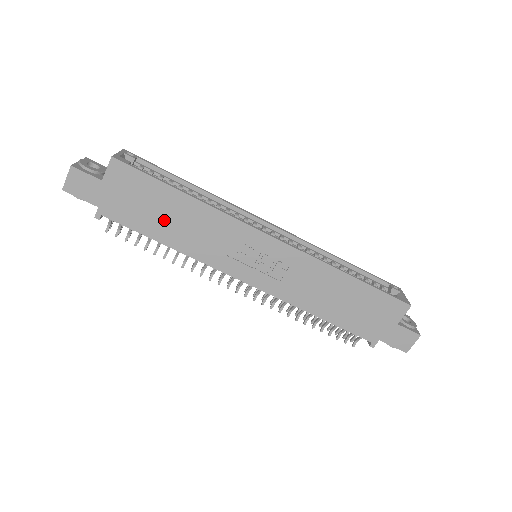
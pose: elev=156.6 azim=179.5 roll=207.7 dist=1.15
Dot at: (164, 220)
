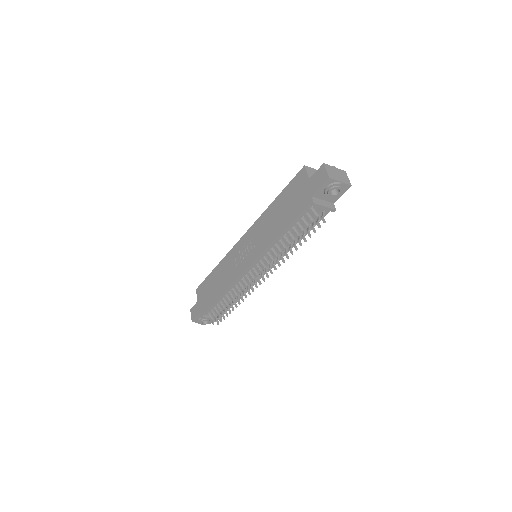
Dot at: (216, 287)
